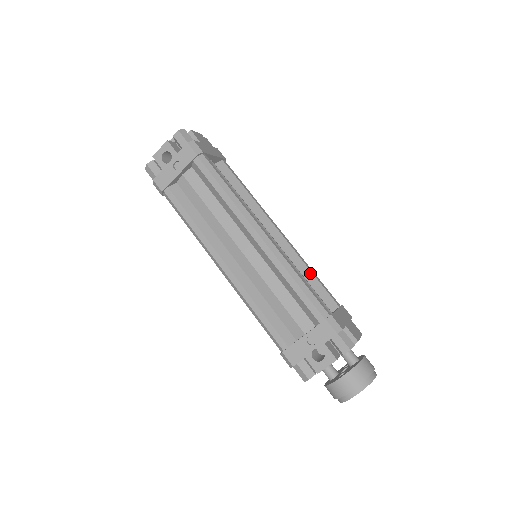
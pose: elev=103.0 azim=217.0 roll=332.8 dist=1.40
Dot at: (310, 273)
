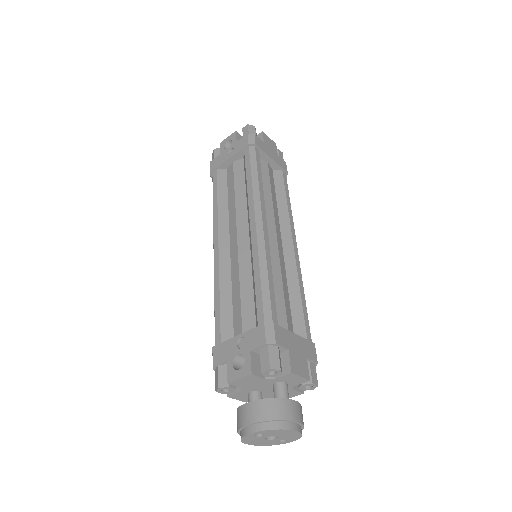
Dot at: (298, 294)
